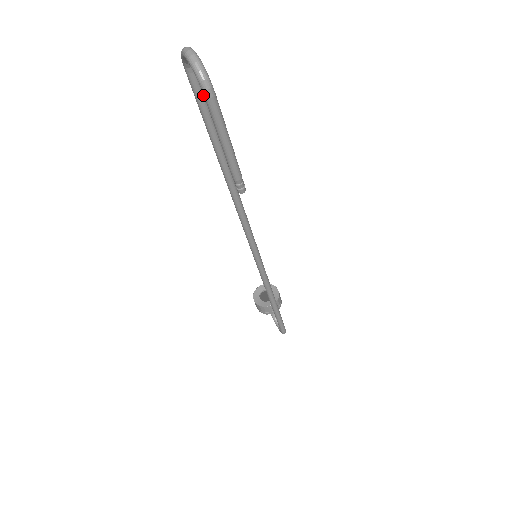
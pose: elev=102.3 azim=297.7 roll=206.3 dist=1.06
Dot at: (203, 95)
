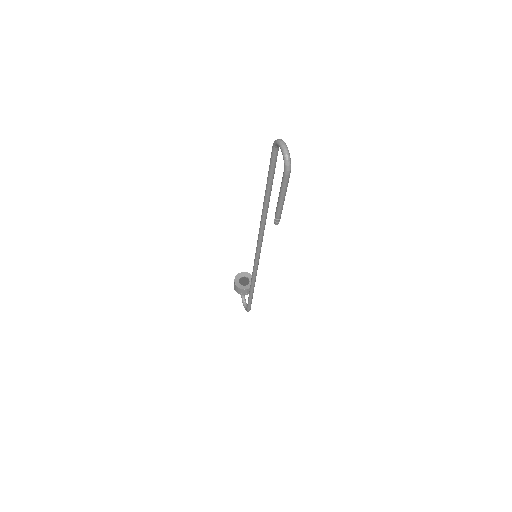
Dot at: occluded
